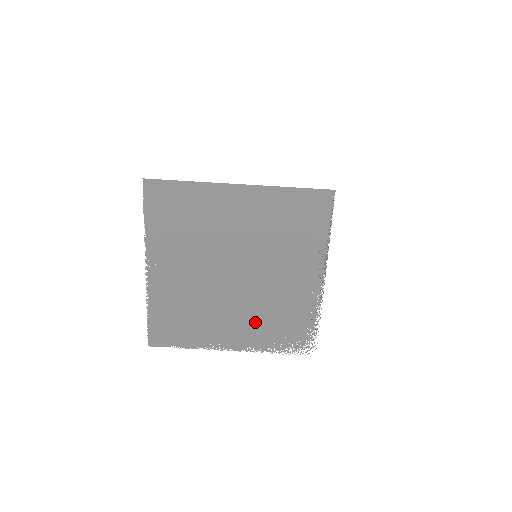
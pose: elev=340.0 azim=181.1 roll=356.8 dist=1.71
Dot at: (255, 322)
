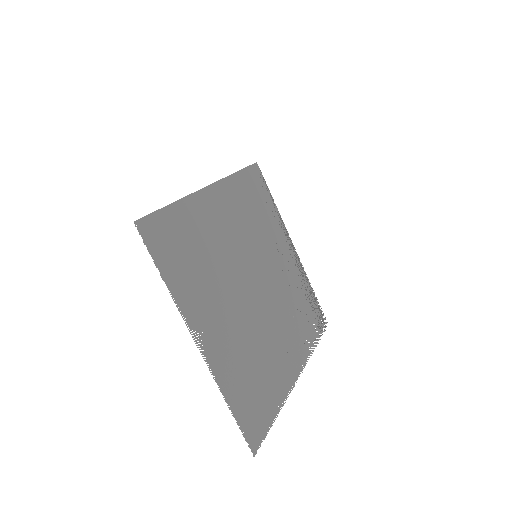
Dot at: (291, 328)
